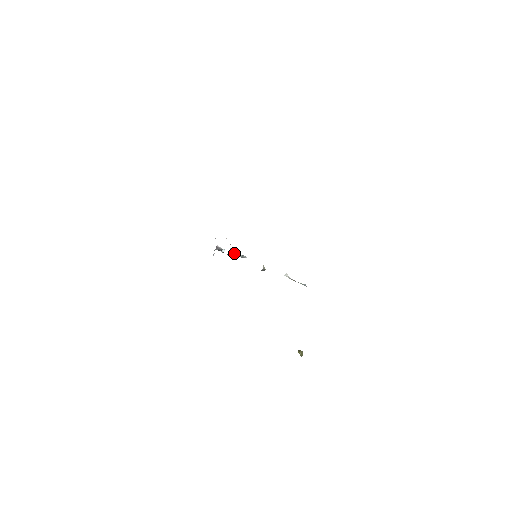
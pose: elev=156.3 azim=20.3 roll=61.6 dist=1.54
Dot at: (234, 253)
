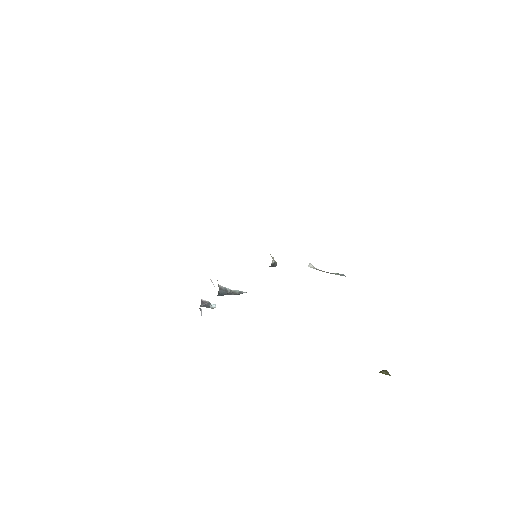
Dot at: (226, 290)
